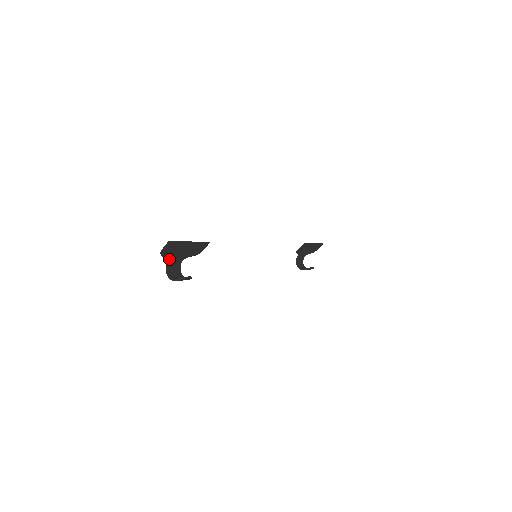
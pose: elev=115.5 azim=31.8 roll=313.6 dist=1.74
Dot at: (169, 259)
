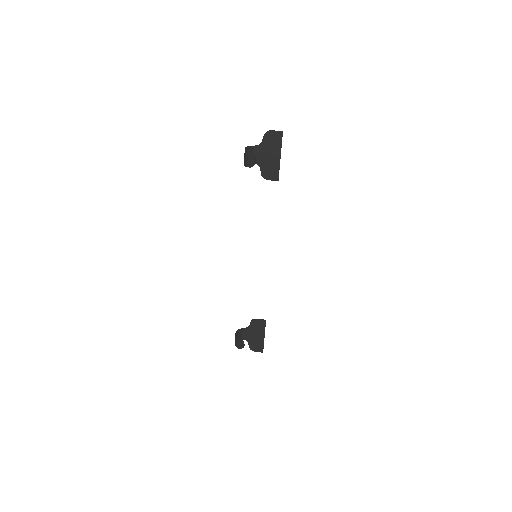
Dot at: (259, 146)
